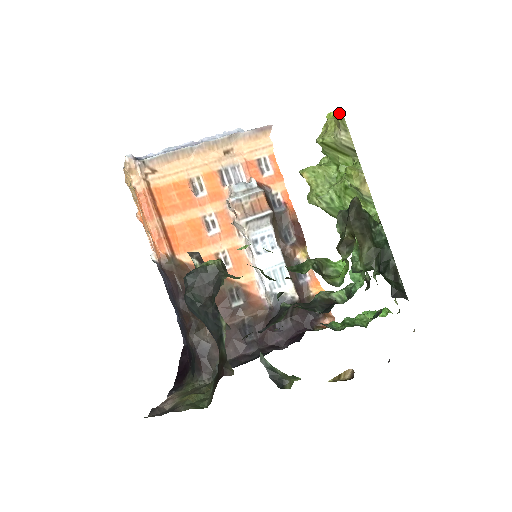
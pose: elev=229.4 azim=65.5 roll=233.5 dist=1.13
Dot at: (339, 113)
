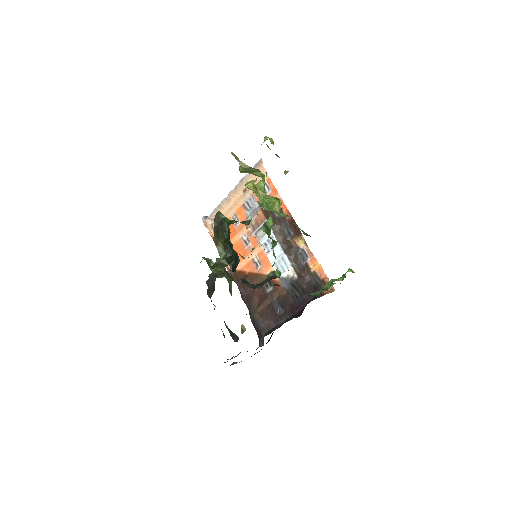
Dot at: (265, 137)
